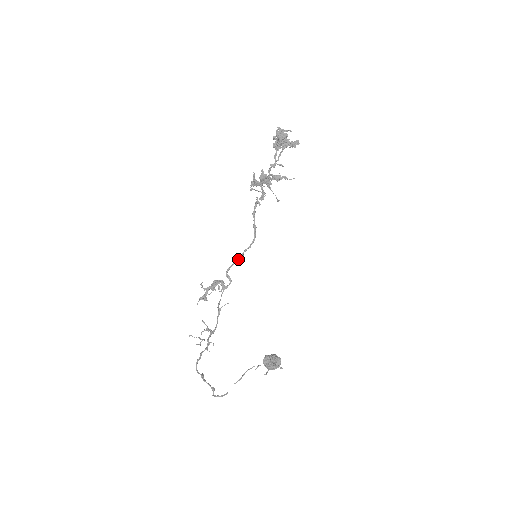
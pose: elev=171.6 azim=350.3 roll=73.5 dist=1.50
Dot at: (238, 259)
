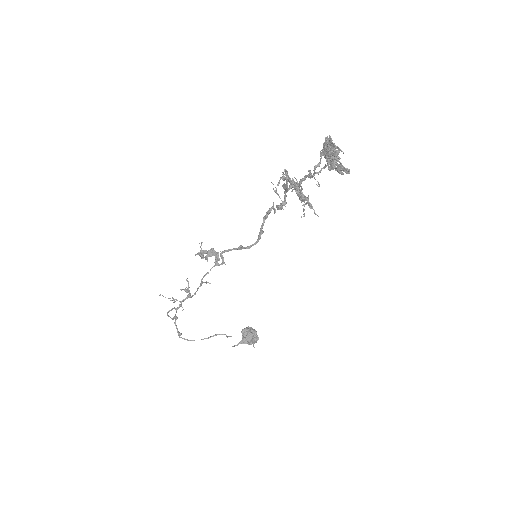
Dot at: (236, 248)
